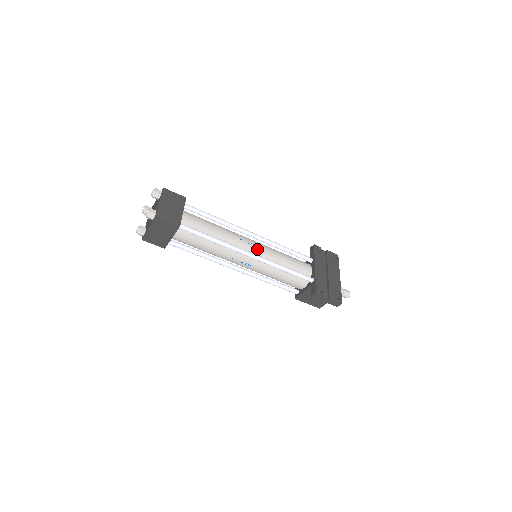
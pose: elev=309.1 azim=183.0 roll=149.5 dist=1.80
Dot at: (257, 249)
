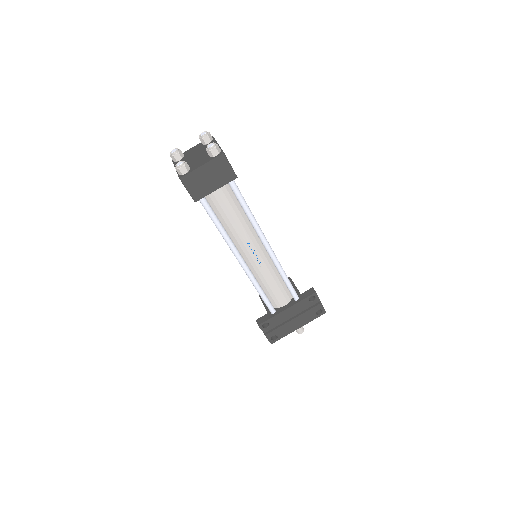
Dot at: (255, 261)
